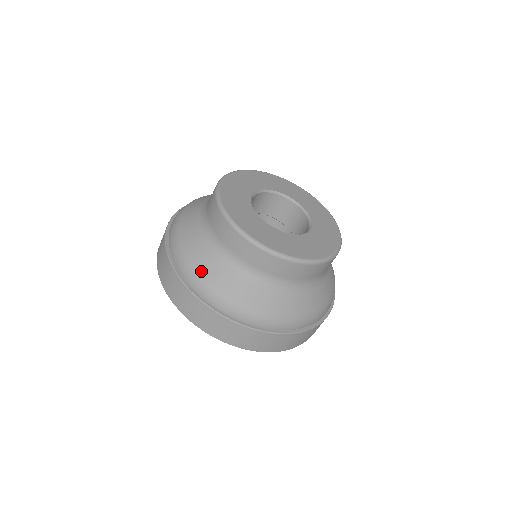
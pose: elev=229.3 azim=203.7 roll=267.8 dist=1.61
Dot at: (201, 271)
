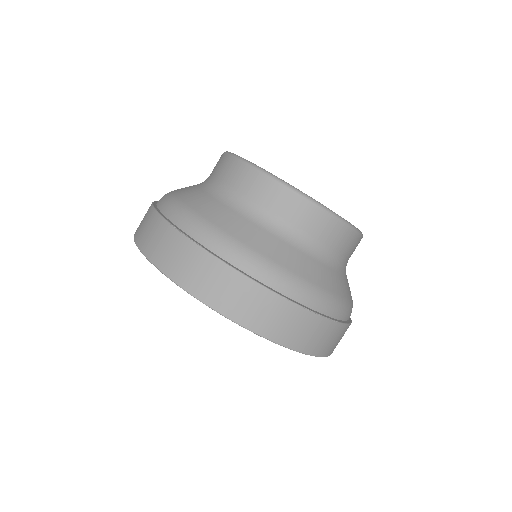
Dot at: (194, 208)
